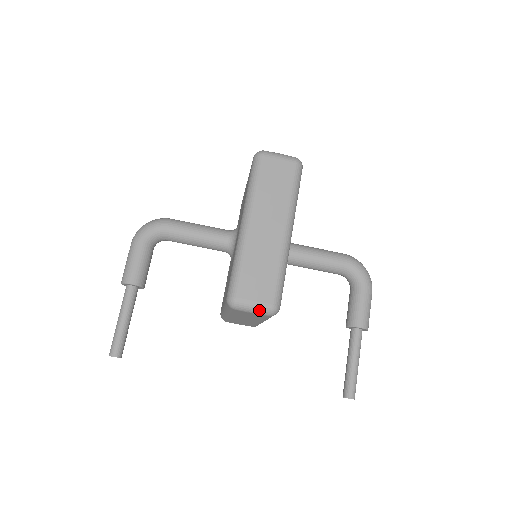
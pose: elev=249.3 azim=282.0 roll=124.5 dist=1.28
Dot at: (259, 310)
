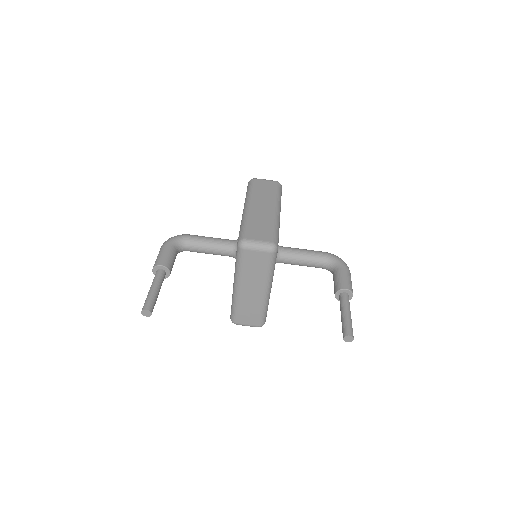
Dot at: (262, 246)
